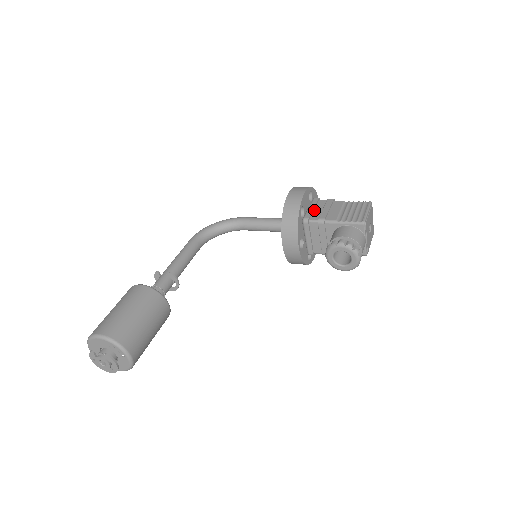
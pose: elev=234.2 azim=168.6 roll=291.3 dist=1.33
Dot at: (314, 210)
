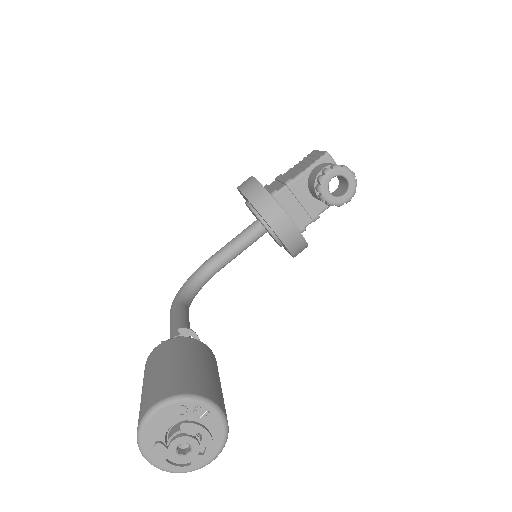
Dot at: occluded
